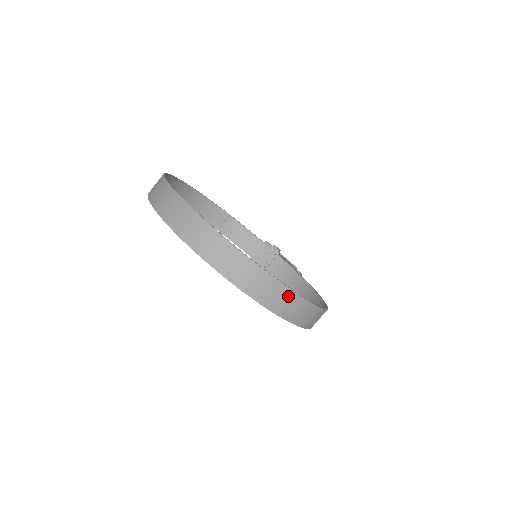
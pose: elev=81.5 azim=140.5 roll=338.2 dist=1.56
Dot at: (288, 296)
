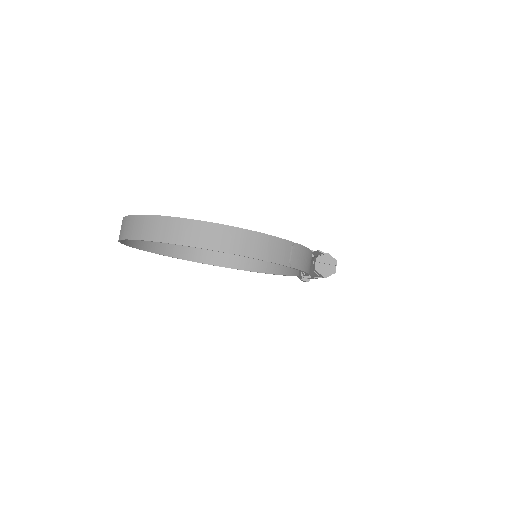
Dot at: (151, 221)
